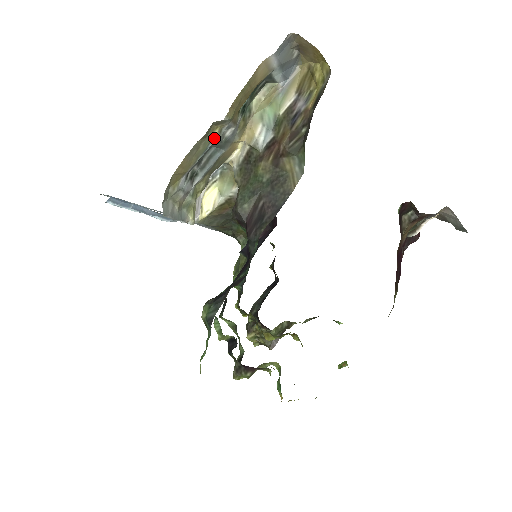
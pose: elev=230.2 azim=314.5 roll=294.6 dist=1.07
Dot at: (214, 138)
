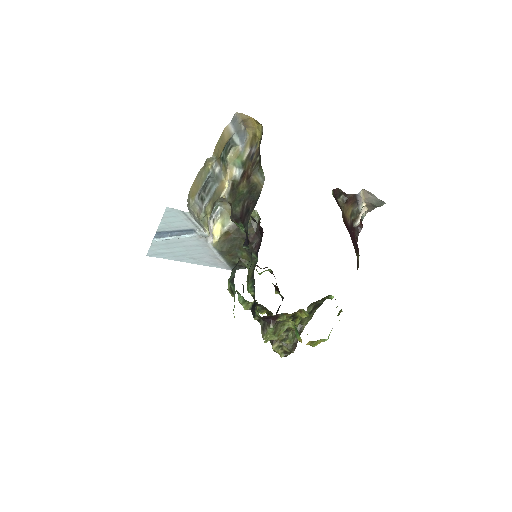
Dot at: (209, 171)
